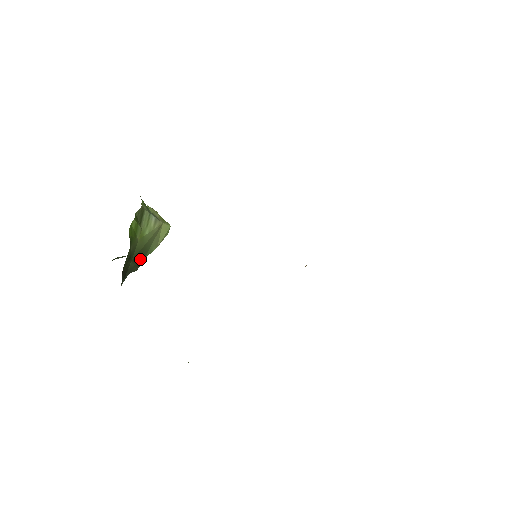
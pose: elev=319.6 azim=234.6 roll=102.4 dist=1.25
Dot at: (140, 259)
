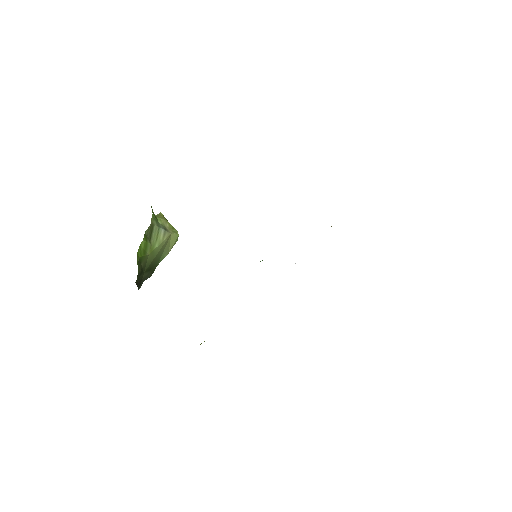
Dot at: (153, 267)
